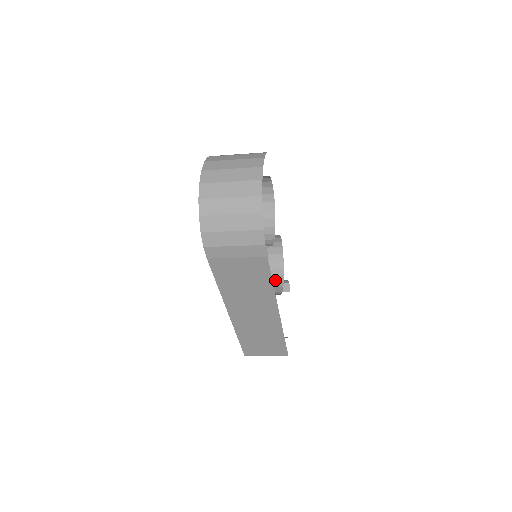
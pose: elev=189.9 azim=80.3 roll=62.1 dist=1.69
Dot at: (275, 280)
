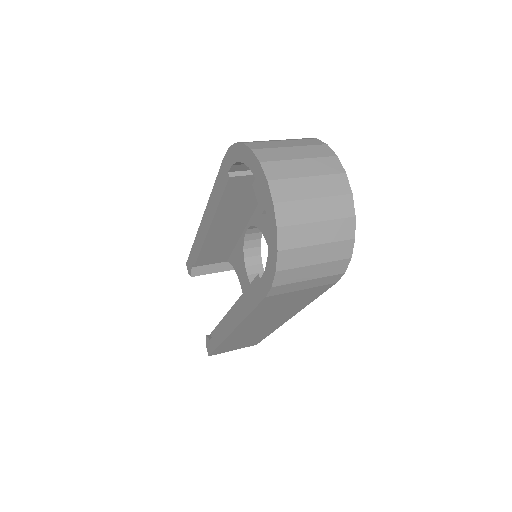
Dot at: (255, 271)
